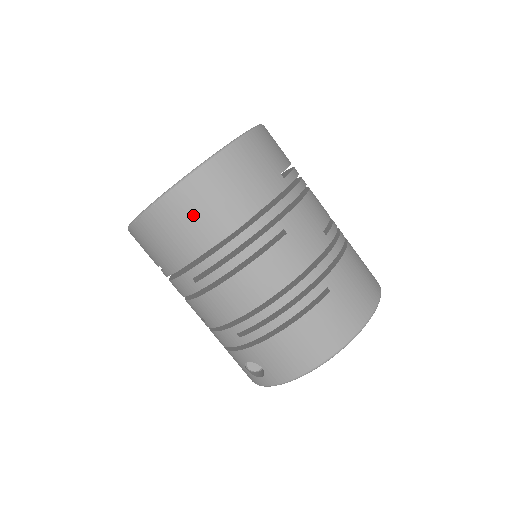
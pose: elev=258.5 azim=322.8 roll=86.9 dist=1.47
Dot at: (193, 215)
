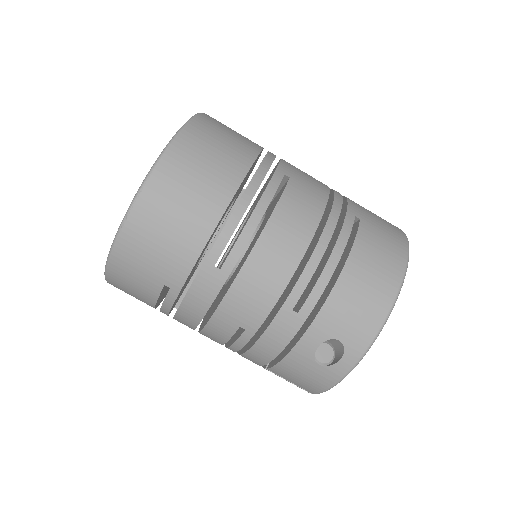
Dot at: (189, 184)
